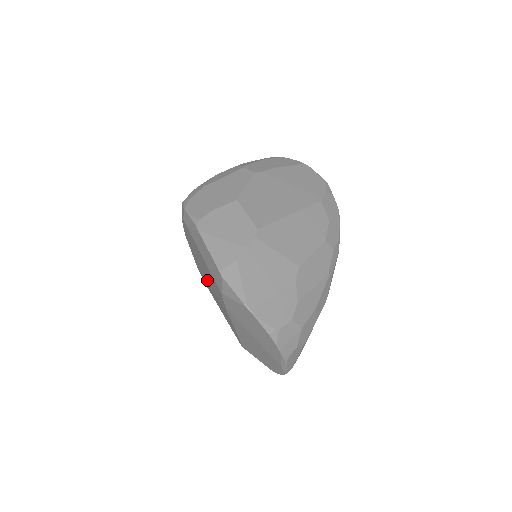
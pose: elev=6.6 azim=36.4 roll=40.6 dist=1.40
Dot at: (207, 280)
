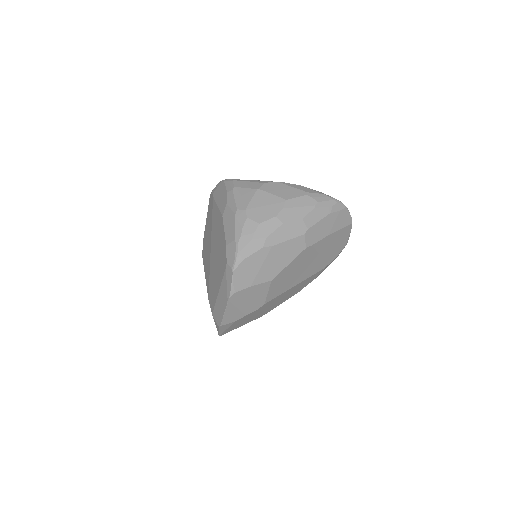
Dot at: (212, 247)
